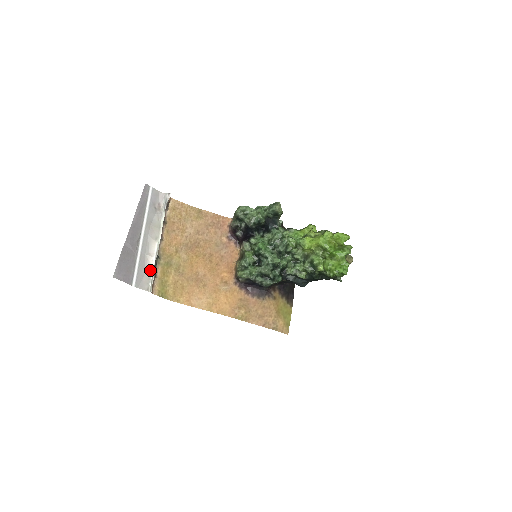
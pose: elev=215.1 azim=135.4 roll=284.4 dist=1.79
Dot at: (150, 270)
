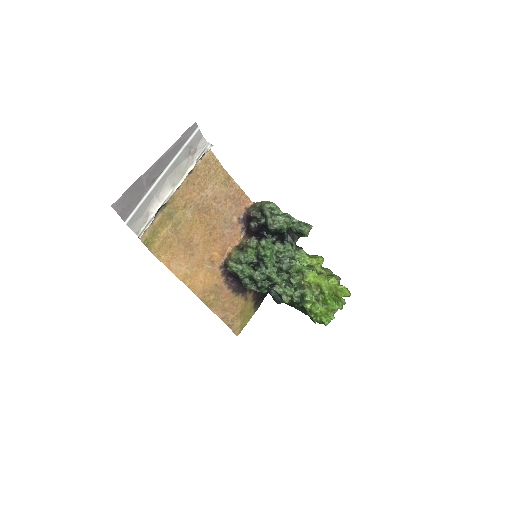
Dot at: (150, 214)
